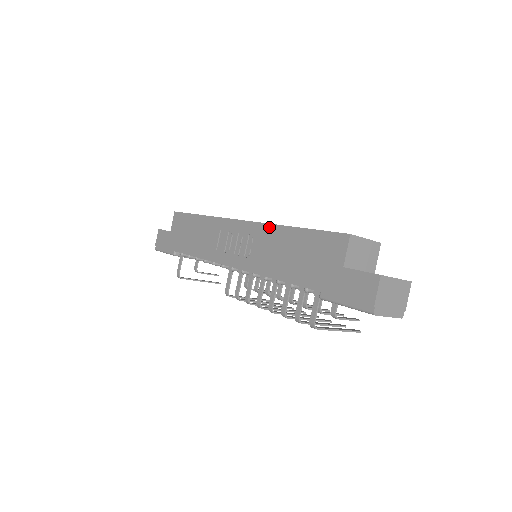
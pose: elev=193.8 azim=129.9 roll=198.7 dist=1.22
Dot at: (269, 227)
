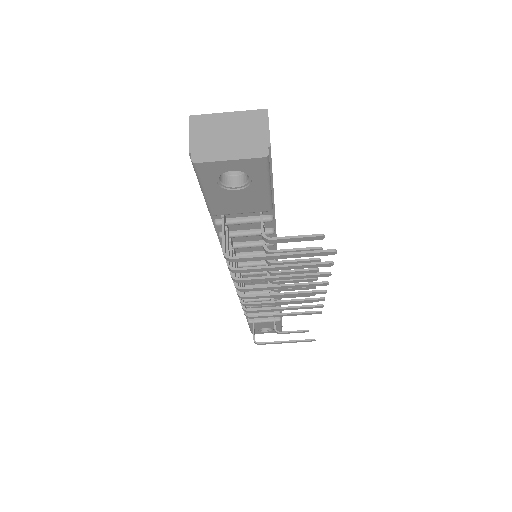
Dot at: occluded
